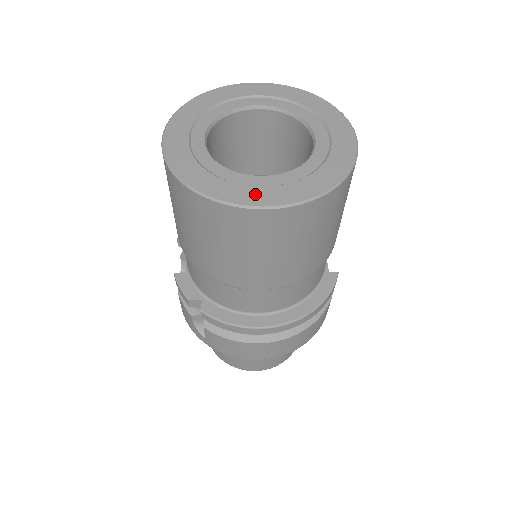
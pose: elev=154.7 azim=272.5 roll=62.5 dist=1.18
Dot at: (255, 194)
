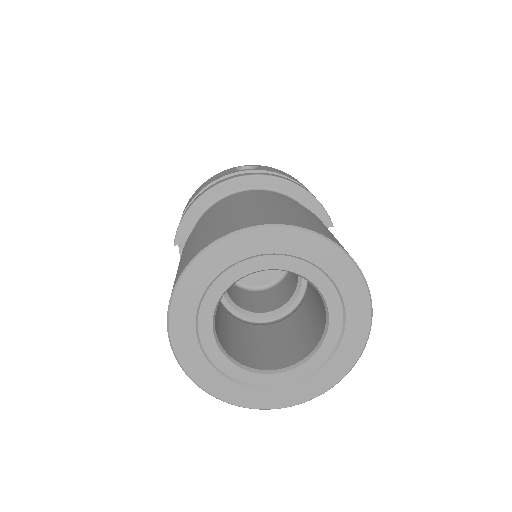
Dot at: (269, 397)
